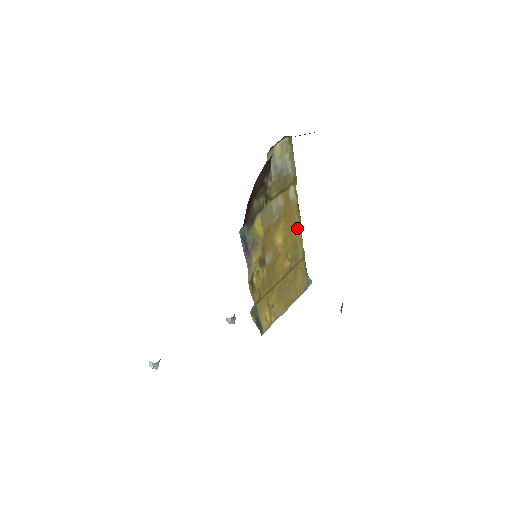
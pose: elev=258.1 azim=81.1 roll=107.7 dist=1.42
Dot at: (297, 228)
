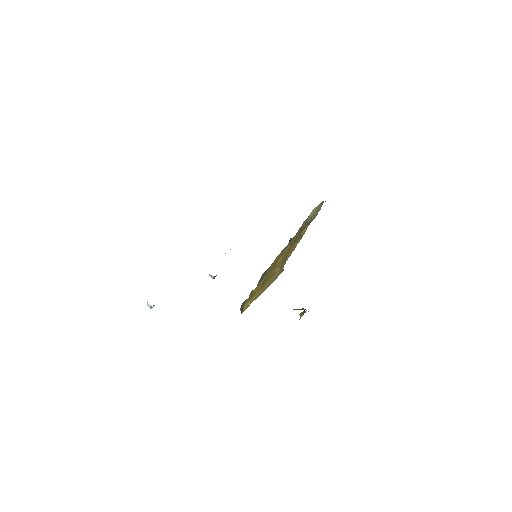
Dot at: (294, 246)
